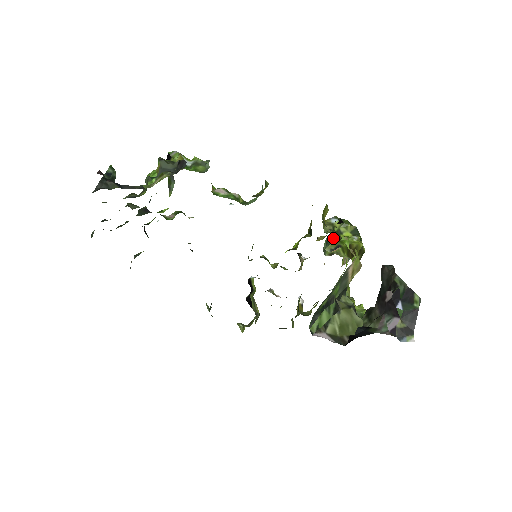
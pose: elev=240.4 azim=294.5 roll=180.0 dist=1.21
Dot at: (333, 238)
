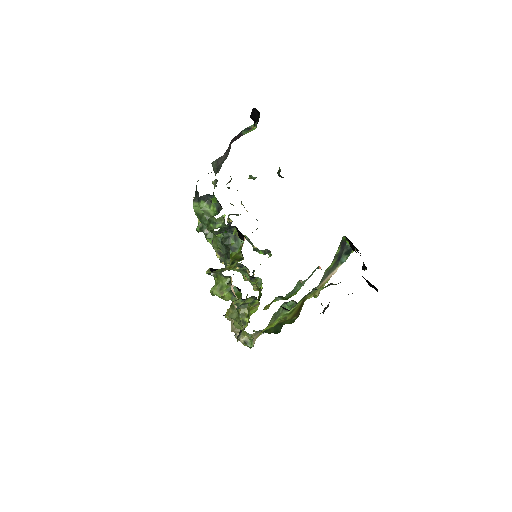
Dot at: occluded
